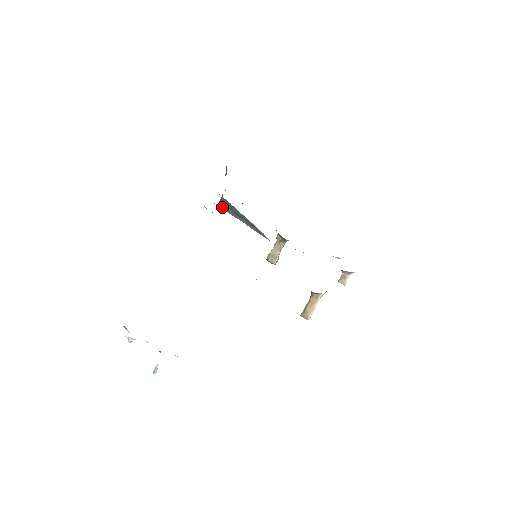
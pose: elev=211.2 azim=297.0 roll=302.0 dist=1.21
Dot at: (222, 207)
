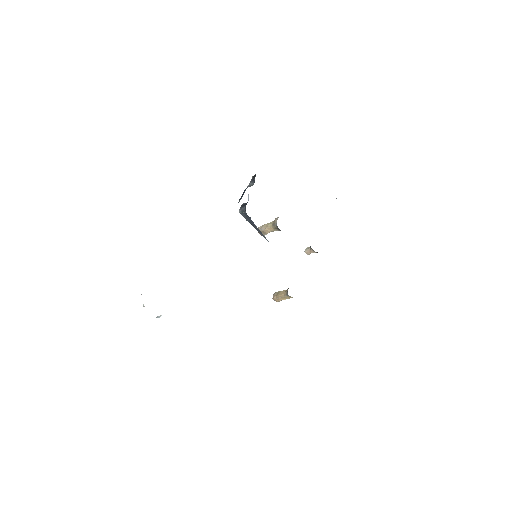
Dot at: (241, 214)
